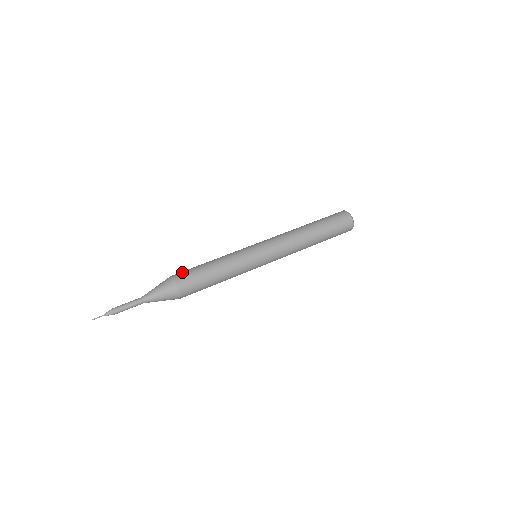
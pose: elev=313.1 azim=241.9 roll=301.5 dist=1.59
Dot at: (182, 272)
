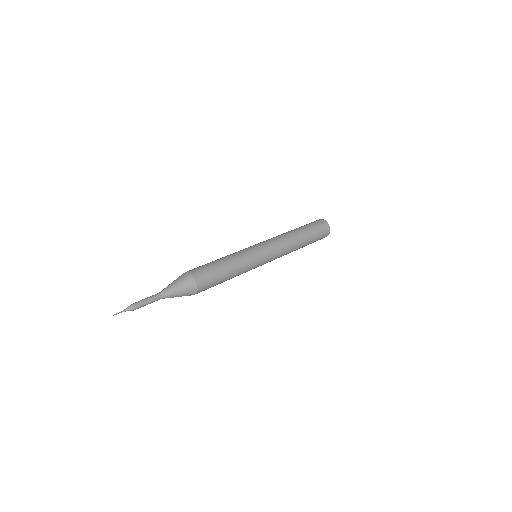
Dot at: occluded
